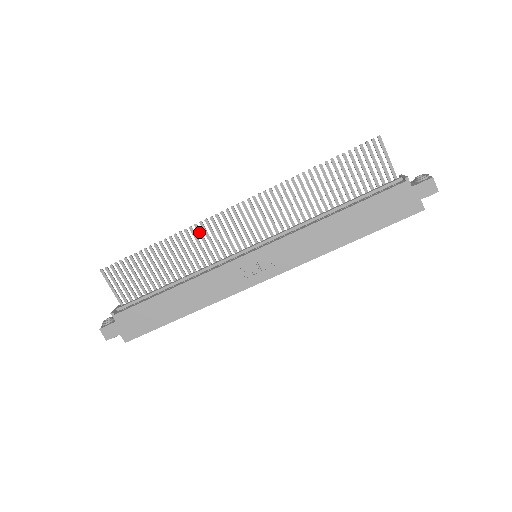
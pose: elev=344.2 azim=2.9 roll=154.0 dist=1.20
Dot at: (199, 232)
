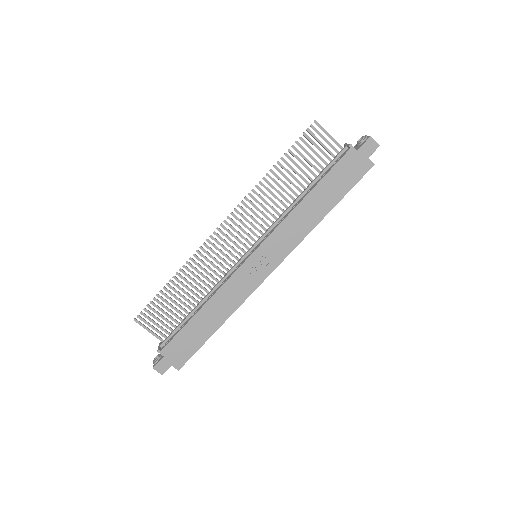
Dot at: (202, 256)
